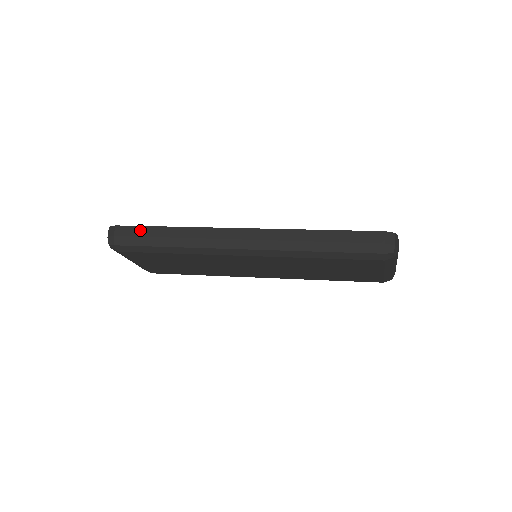
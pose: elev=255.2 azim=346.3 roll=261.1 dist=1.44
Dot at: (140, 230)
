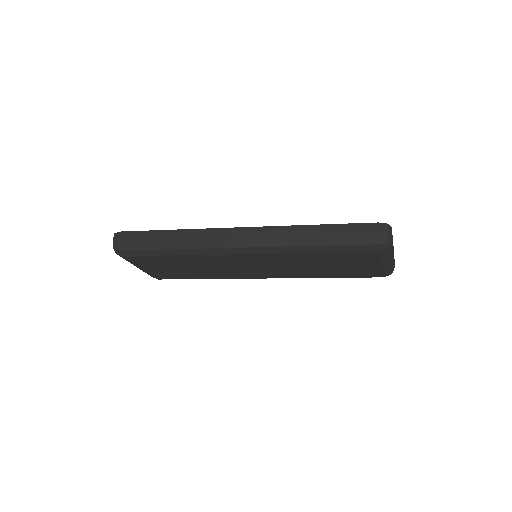
Dot at: (143, 235)
